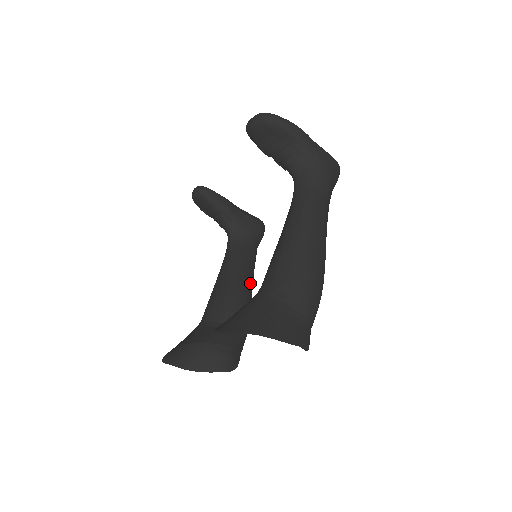
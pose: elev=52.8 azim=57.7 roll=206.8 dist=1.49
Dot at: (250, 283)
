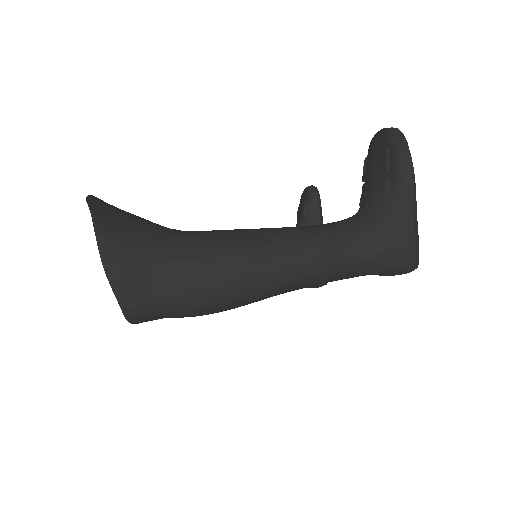
Dot at: occluded
